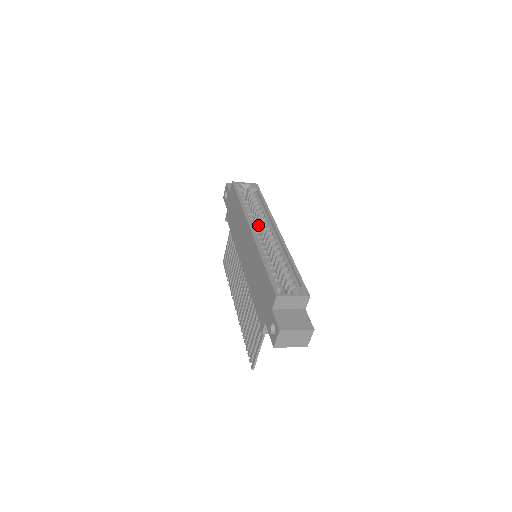
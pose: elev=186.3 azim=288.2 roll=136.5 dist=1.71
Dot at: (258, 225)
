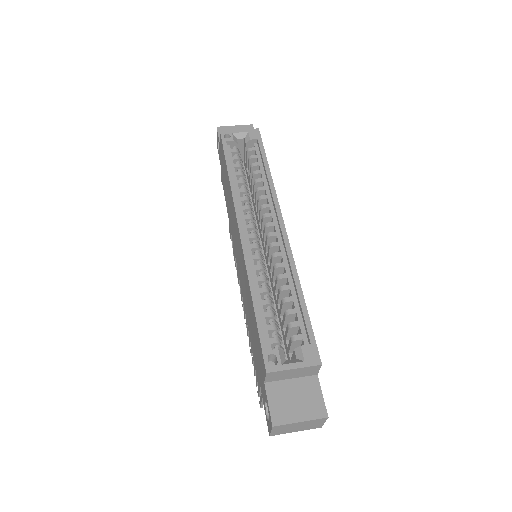
Dot at: (257, 207)
